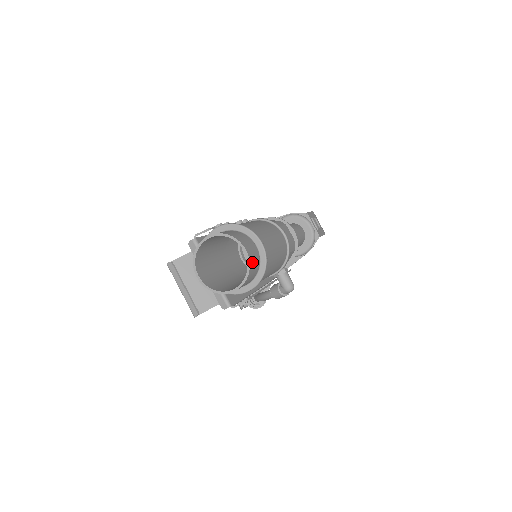
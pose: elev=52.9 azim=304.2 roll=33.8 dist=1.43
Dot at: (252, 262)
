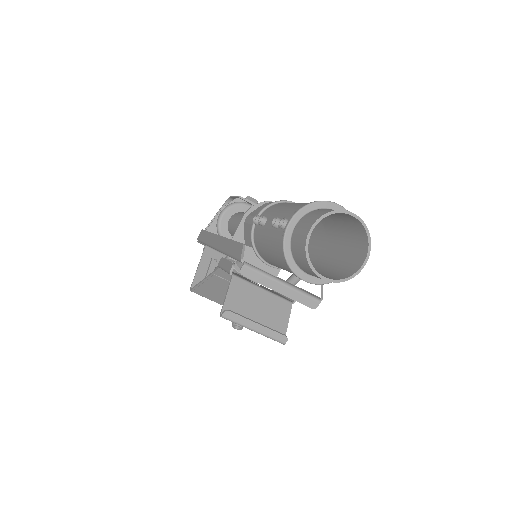
Dot at: (360, 224)
